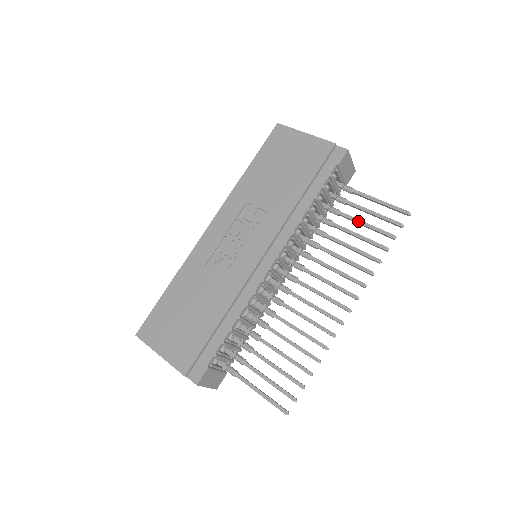
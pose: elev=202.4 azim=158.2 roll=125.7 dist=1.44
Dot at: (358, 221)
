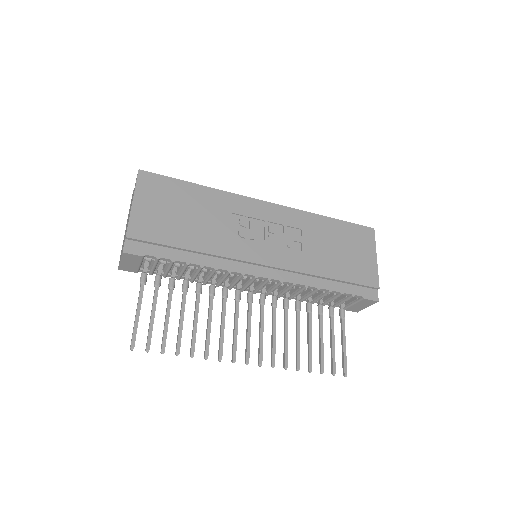
Dot at: (322, 334)
